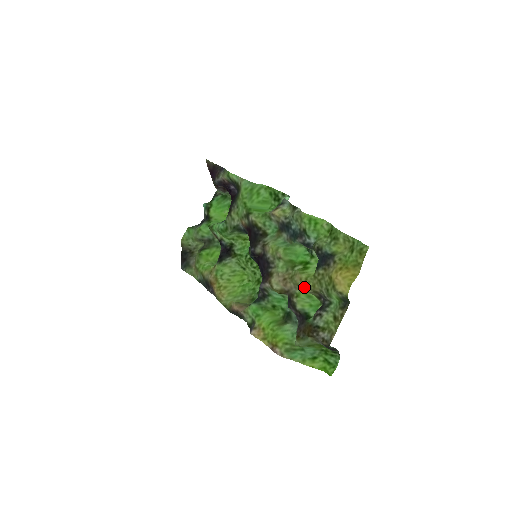
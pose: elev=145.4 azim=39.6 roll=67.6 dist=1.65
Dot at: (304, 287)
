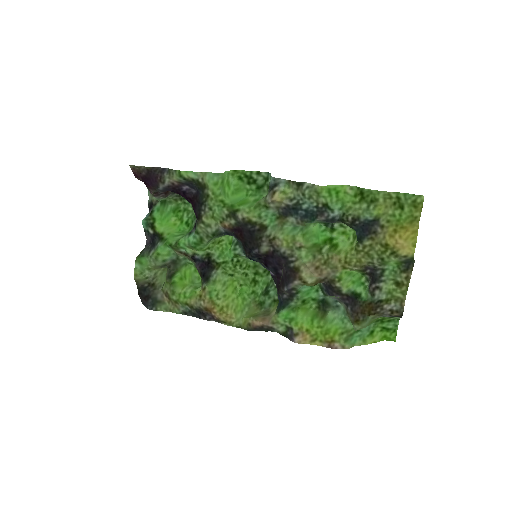
Dot at: (344, 267)
